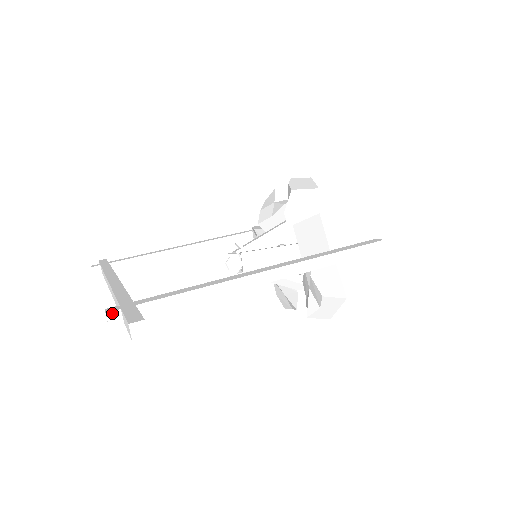
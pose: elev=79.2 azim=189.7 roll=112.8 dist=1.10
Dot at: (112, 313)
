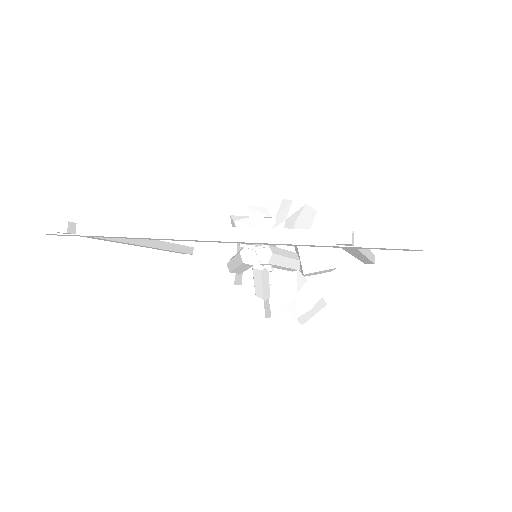
Dot at: (353, 232)
